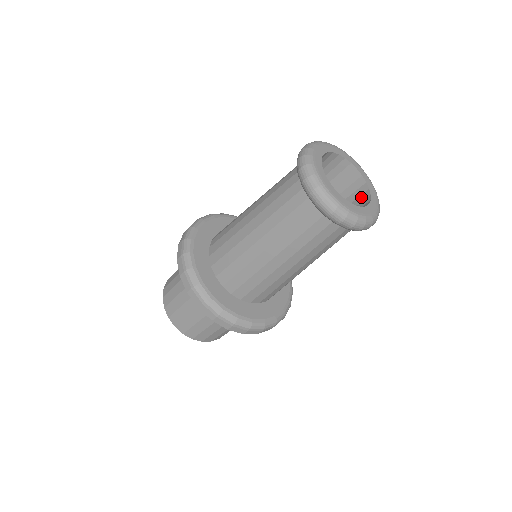
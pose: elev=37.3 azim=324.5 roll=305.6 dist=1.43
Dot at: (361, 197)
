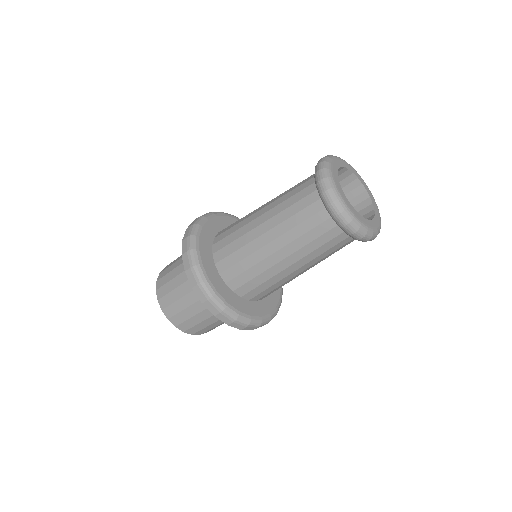
Dot at: (355, 191)
